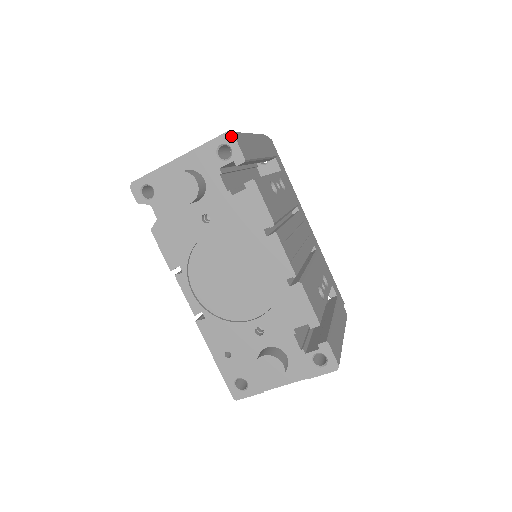
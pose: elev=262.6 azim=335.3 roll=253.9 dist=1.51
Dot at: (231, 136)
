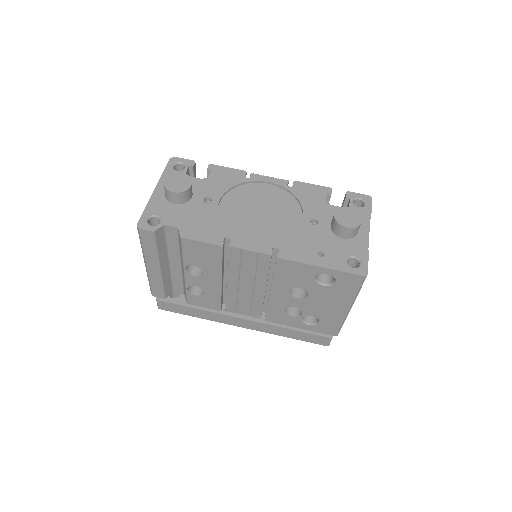
Dot at: (174, 158)
